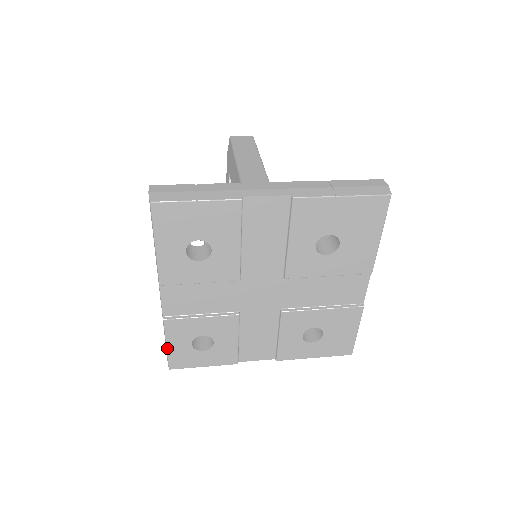
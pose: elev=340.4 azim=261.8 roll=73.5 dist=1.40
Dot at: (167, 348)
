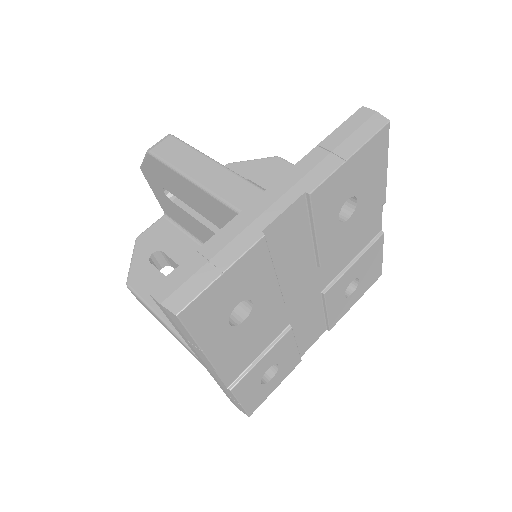
Dot at: (242, 405)
